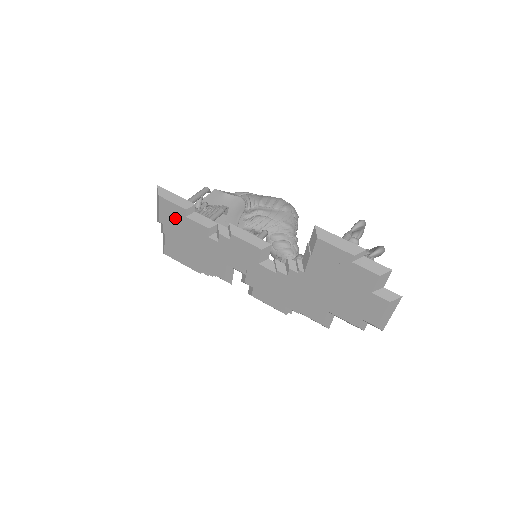
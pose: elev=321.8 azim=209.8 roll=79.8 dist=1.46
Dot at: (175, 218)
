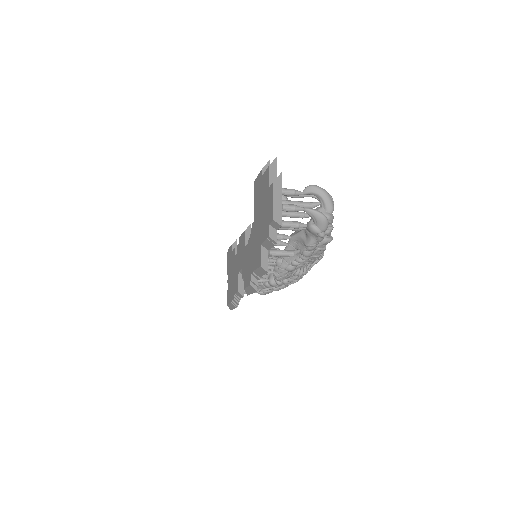
Dot at: occluded
